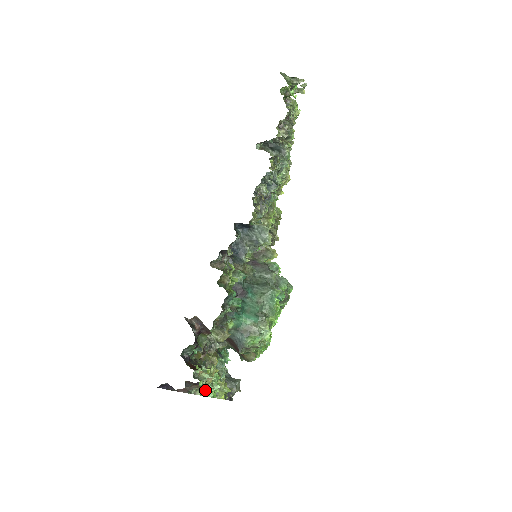
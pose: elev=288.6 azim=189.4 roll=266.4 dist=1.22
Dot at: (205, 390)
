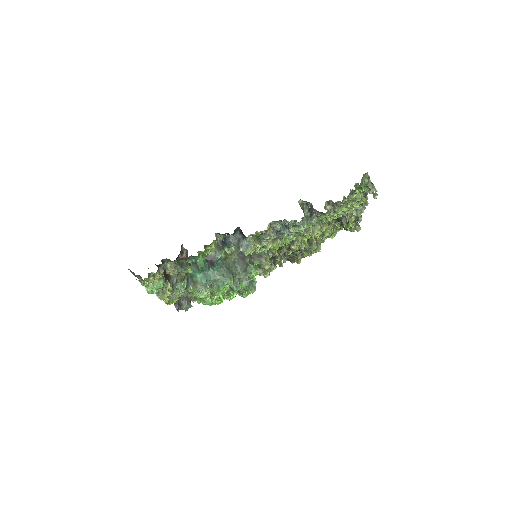
Dot at: (148, 285)
